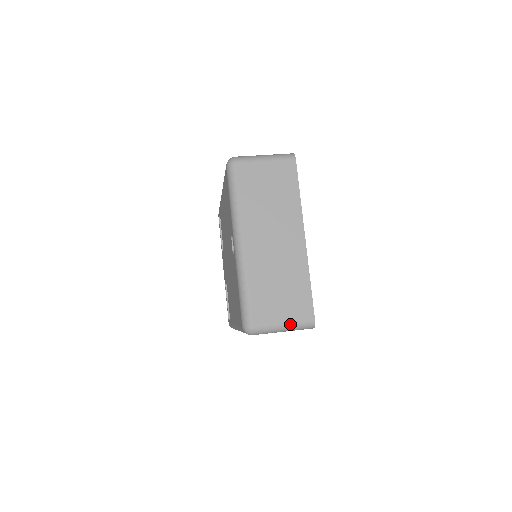
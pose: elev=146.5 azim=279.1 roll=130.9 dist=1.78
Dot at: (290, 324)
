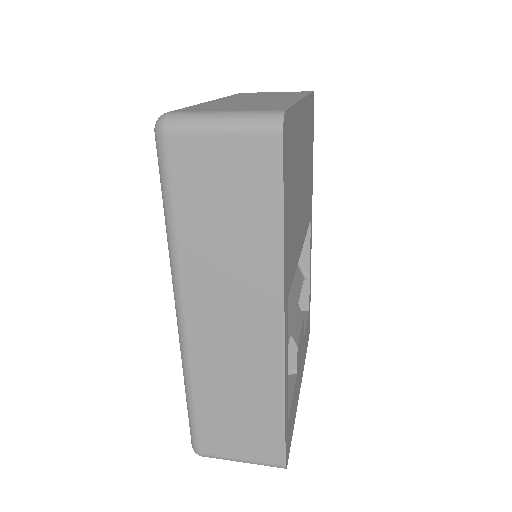
Dot at: (236, 112)
